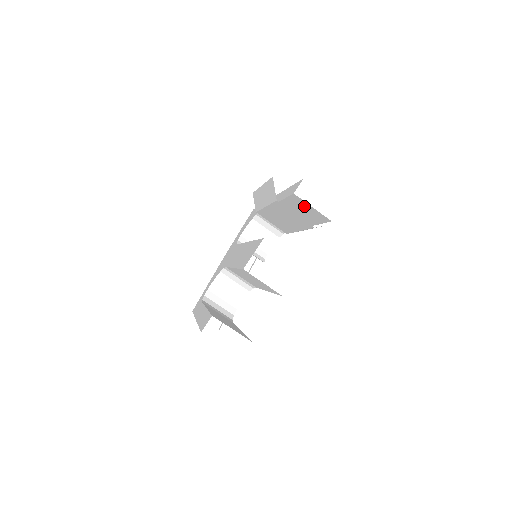
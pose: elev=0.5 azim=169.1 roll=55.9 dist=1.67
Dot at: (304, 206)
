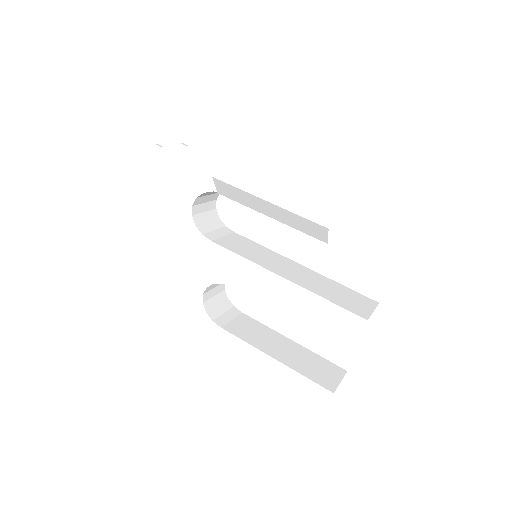
Dot at: occluded
